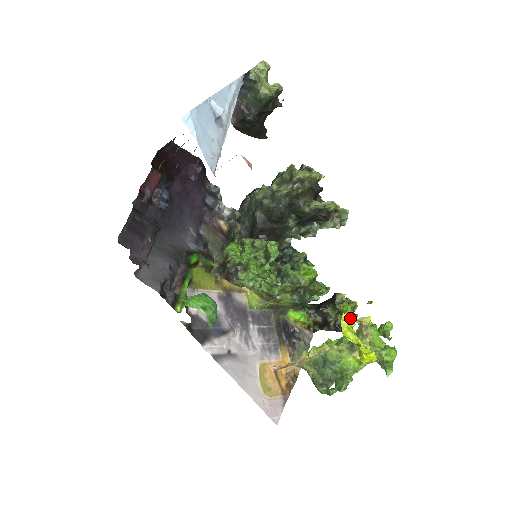
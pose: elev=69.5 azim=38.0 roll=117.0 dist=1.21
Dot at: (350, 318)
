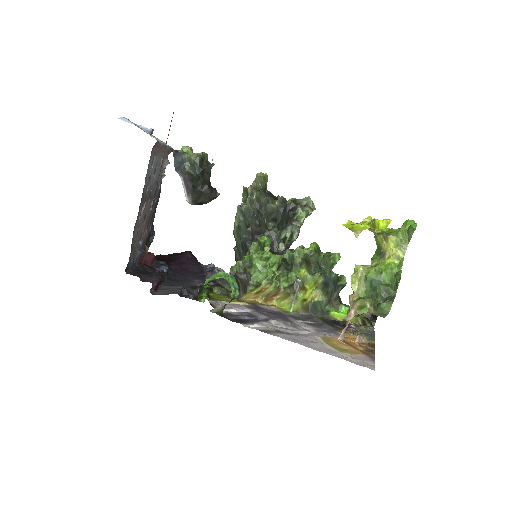
Dot at: occluded
